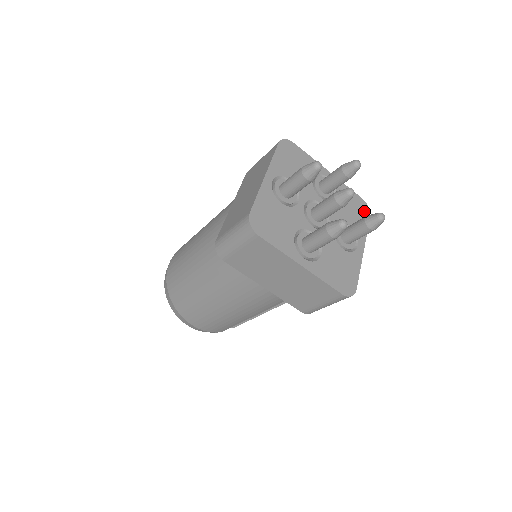
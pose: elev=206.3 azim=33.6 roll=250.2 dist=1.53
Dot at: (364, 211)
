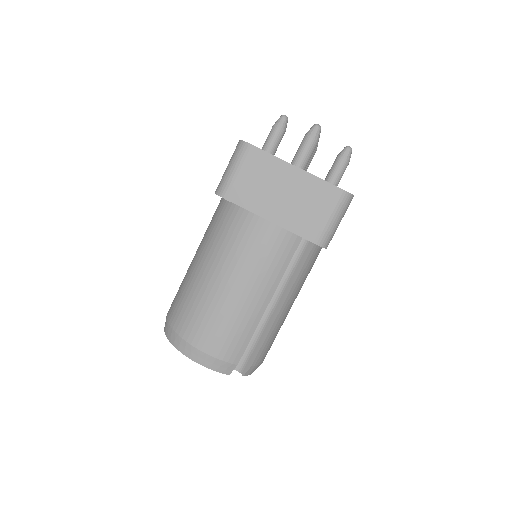
Dot at: occluded
